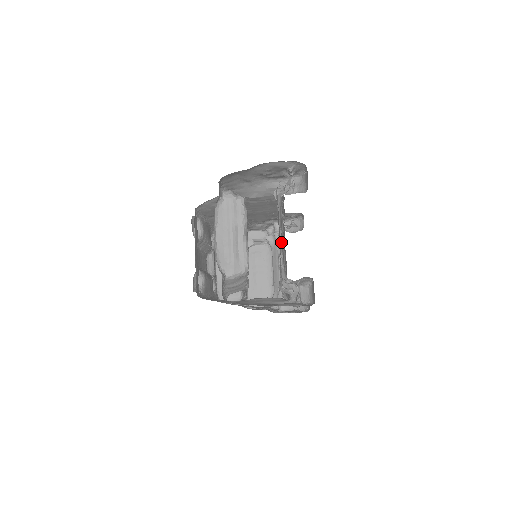
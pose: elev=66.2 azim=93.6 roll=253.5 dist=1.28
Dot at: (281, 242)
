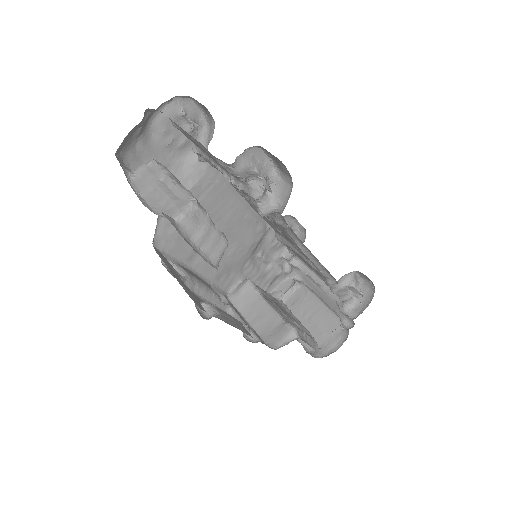
Dot at: (222, 170)
